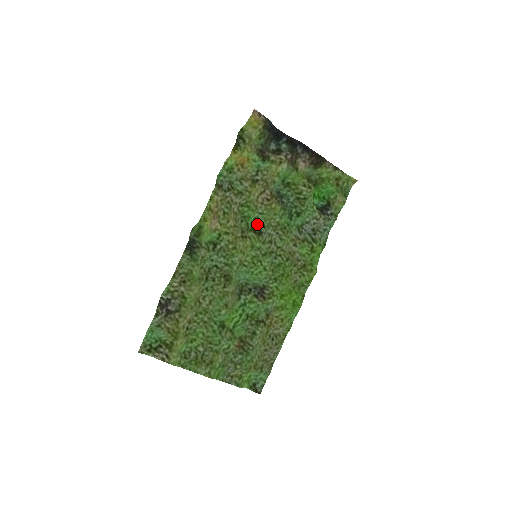
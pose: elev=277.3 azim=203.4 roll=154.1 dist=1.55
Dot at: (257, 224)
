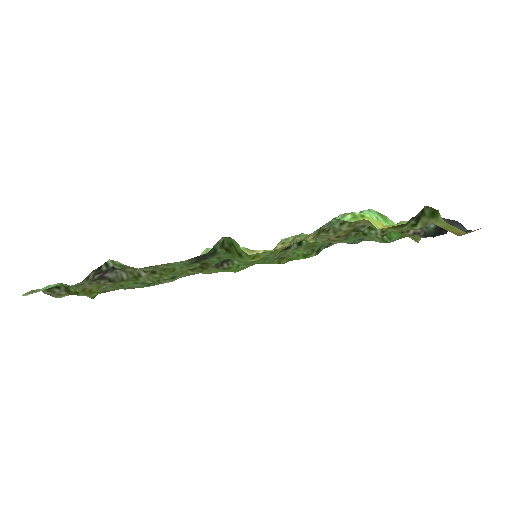
Dot at: occluded
